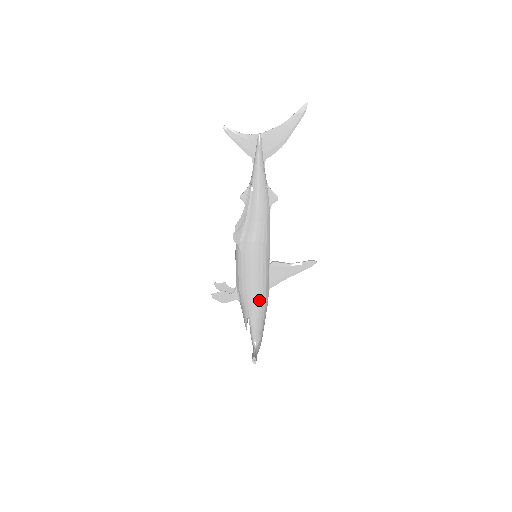
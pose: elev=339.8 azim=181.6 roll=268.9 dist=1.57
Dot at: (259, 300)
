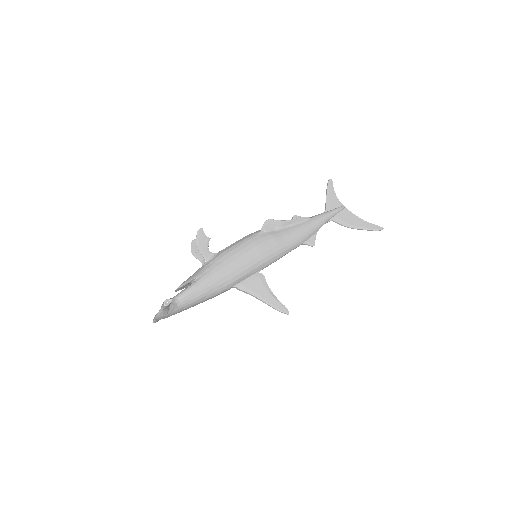
Dot at: (225, 277)
